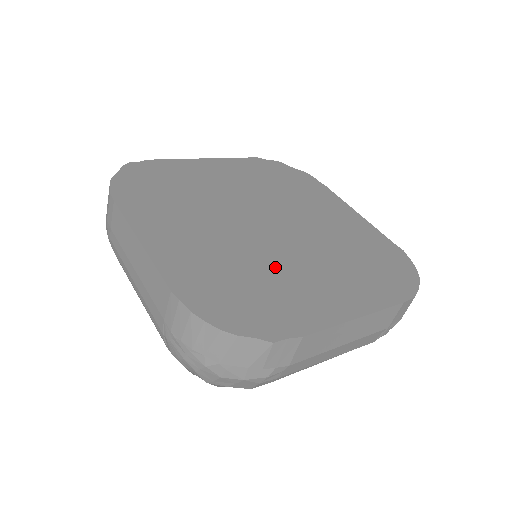
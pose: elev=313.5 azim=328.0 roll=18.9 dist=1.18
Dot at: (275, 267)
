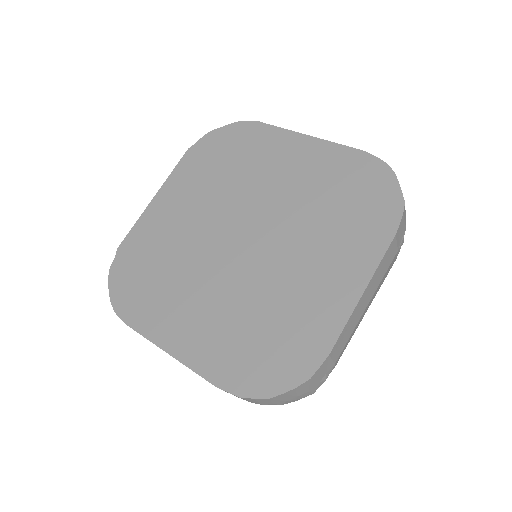
Dot at: (273, 294)
